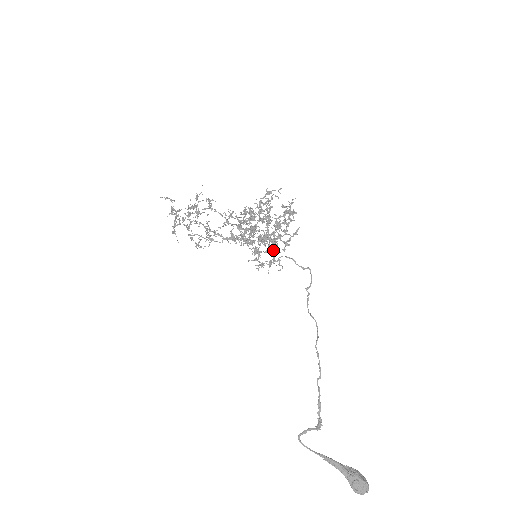
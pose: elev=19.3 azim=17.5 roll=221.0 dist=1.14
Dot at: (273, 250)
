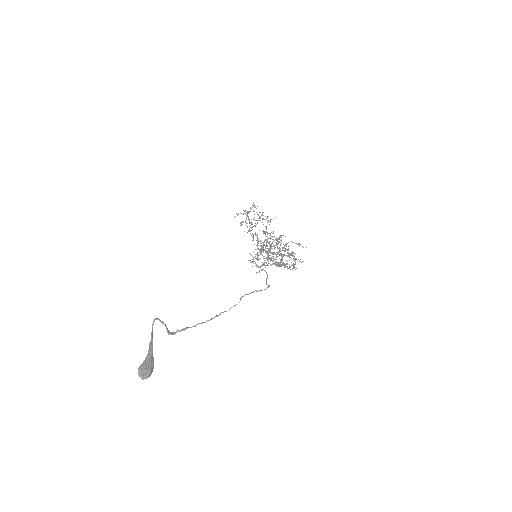
Dot at: (266, 265)
